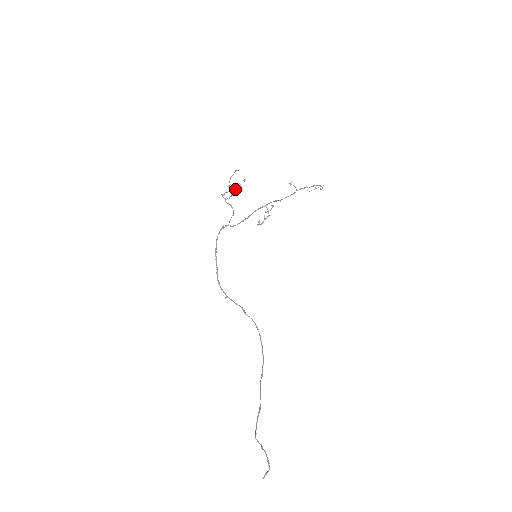
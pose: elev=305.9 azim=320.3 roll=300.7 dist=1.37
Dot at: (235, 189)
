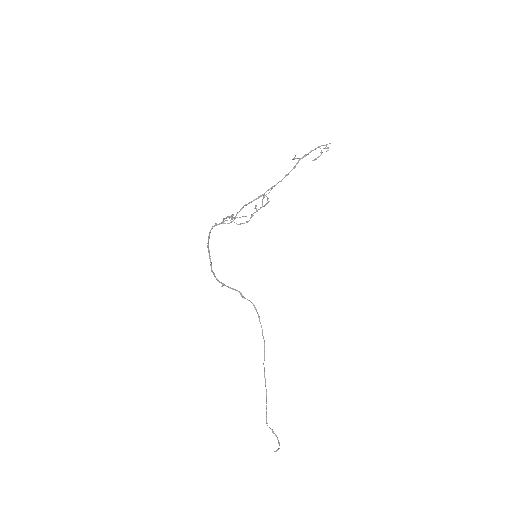
Dot at: (240, 224)
